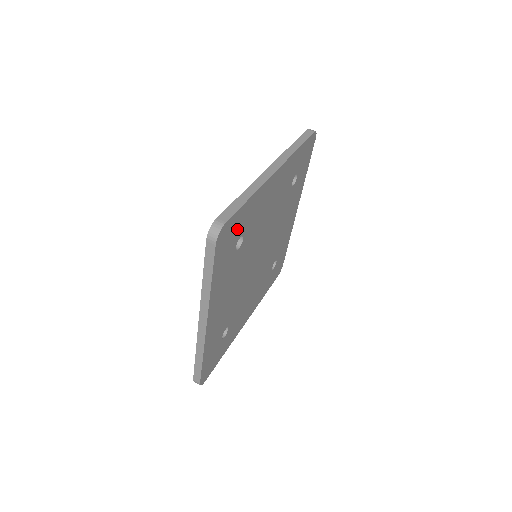
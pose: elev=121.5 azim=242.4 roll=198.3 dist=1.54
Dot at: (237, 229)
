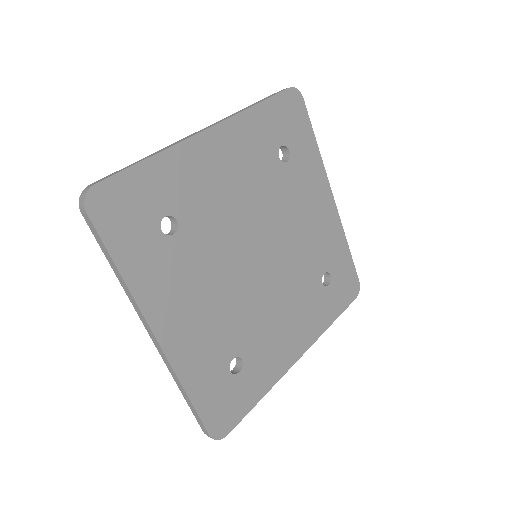
Dot at: (296, 134)
